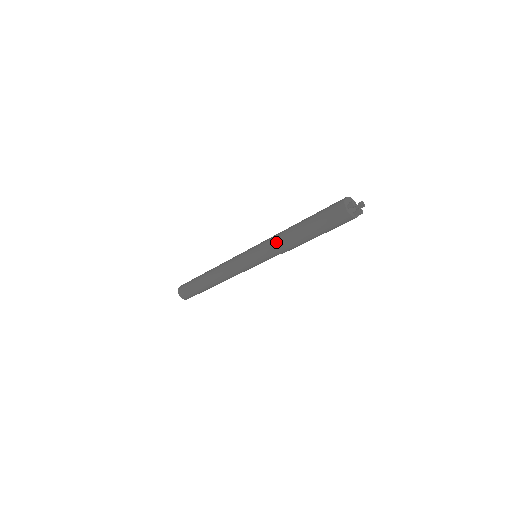
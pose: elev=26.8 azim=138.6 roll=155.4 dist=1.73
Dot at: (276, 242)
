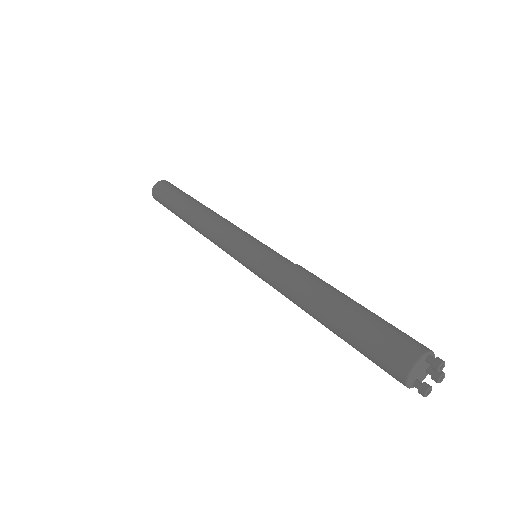
Dot at: occluded
